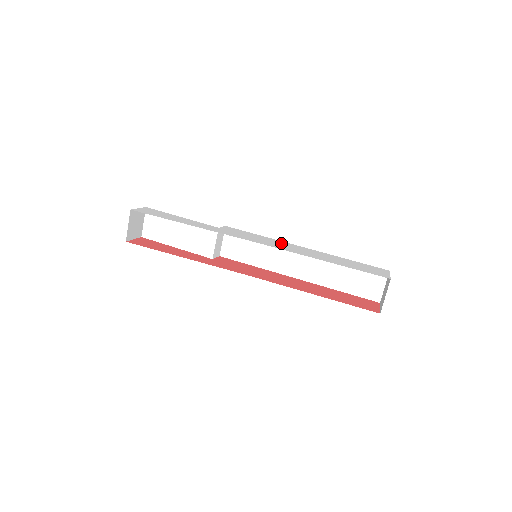
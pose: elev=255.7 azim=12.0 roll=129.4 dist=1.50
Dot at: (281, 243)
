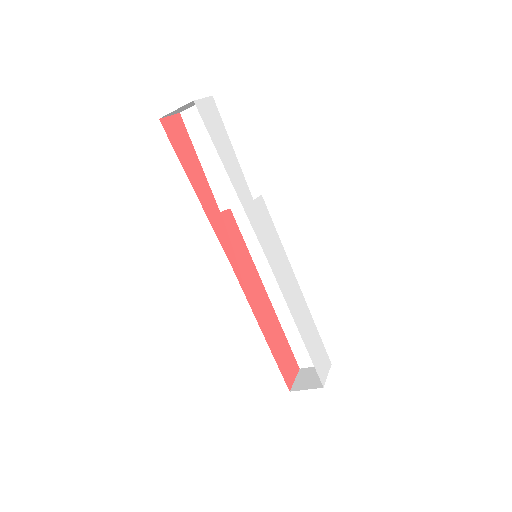
Dot at: (286, 267)
